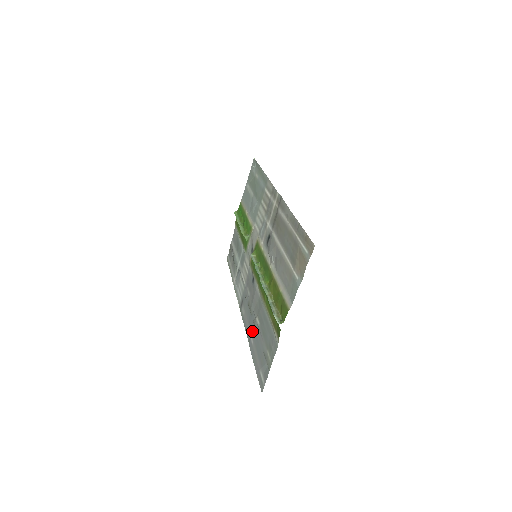
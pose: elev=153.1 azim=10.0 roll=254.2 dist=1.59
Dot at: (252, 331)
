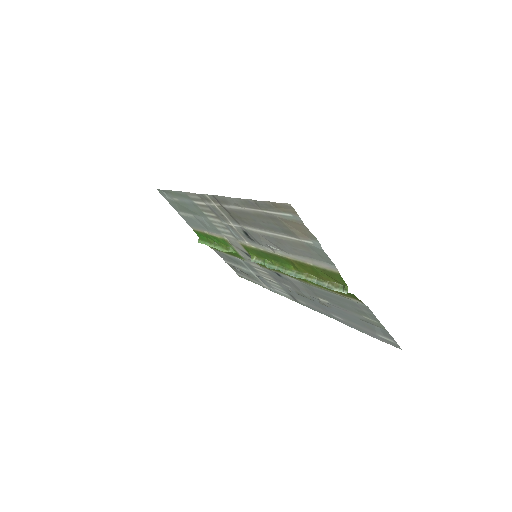
Dot at: (329, 311)
